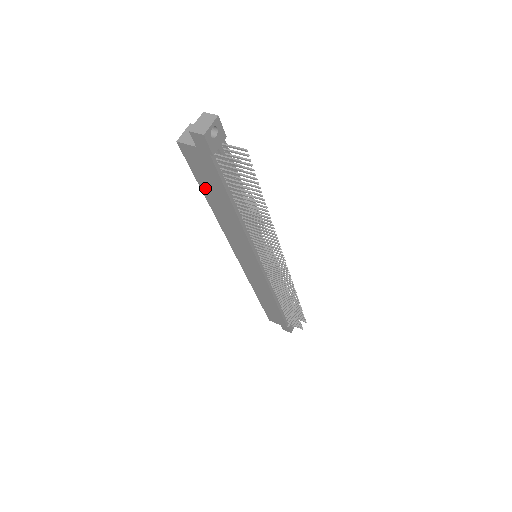
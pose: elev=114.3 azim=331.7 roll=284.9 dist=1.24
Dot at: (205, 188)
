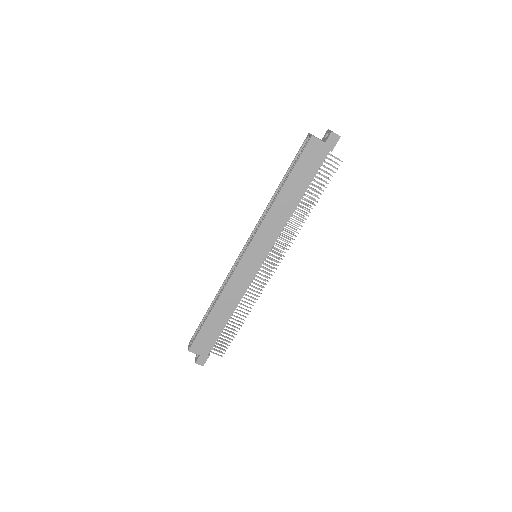
Dot at: (294, 176)
